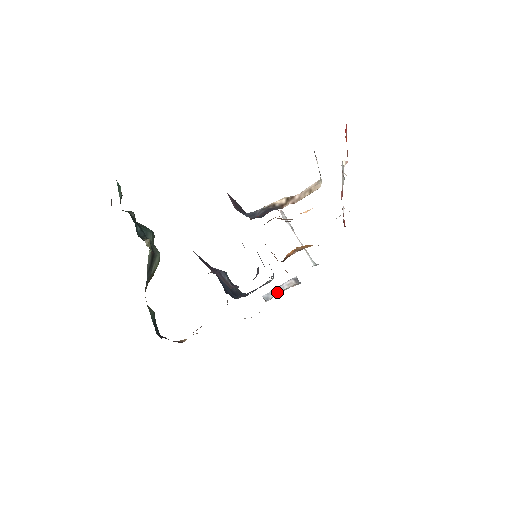
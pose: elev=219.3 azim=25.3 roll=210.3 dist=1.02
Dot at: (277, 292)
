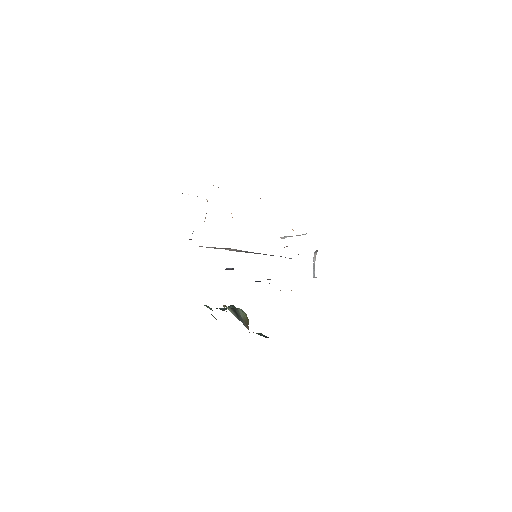
Dot at: (314, 267)
